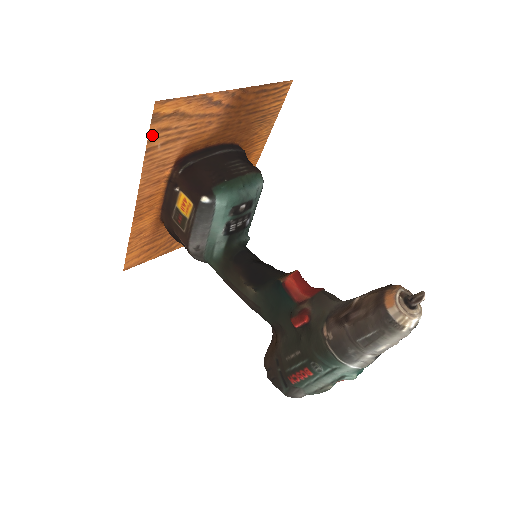
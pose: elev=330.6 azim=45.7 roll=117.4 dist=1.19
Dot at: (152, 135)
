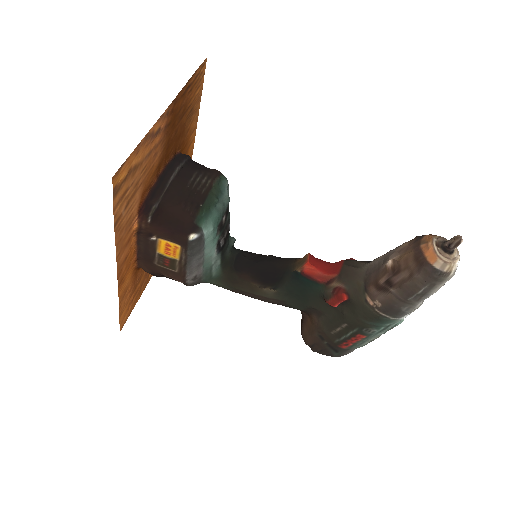
Dot at: (116, 208)
